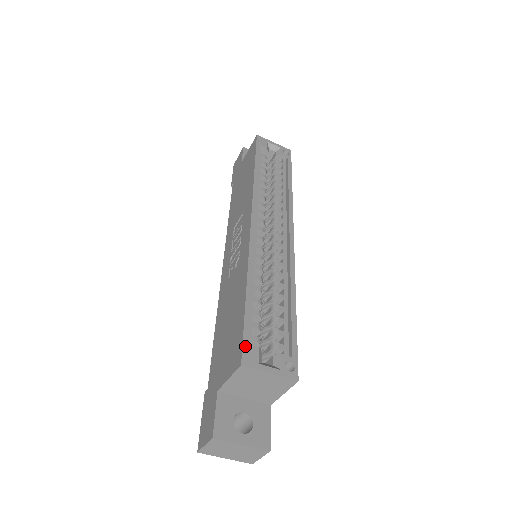
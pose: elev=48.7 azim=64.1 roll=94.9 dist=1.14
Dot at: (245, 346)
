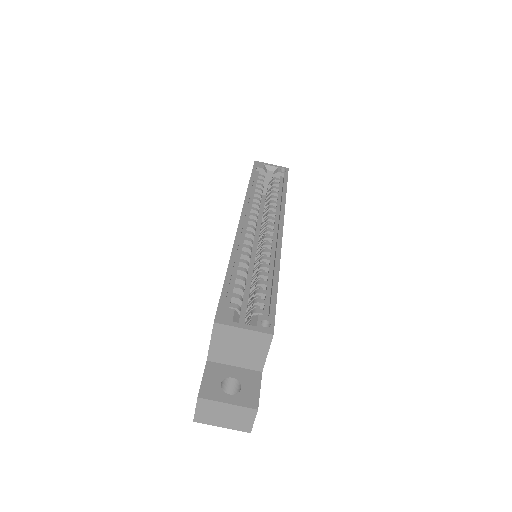
Dot at: (220, 309)
